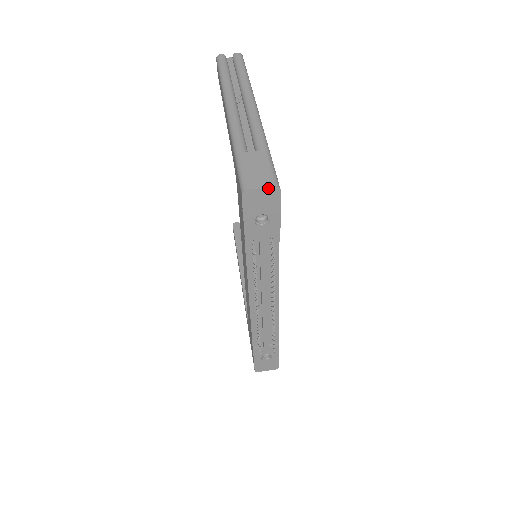
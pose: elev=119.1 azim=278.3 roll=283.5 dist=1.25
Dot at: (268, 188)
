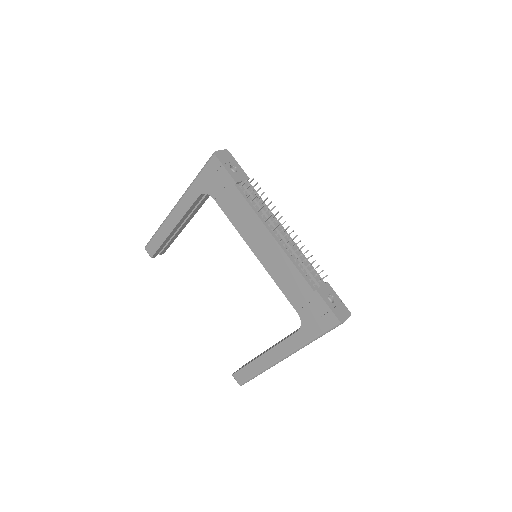
Dot at: (223, 150)
